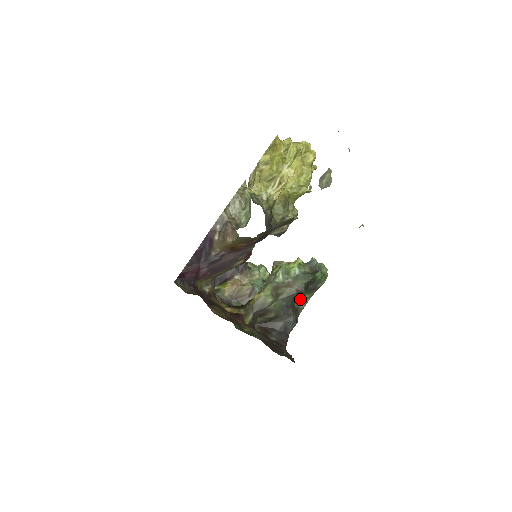
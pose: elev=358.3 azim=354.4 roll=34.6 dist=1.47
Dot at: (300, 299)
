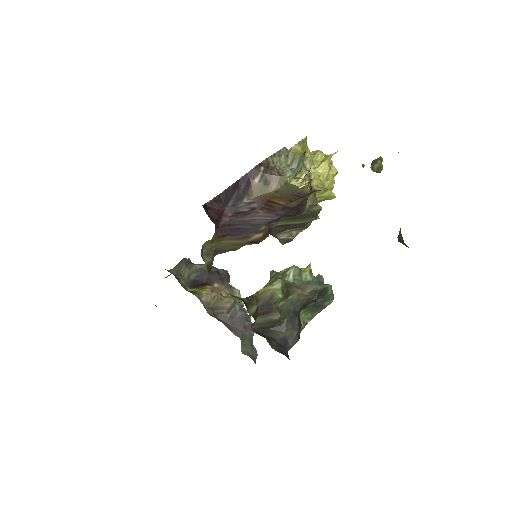
Dot at: (302, 316)
